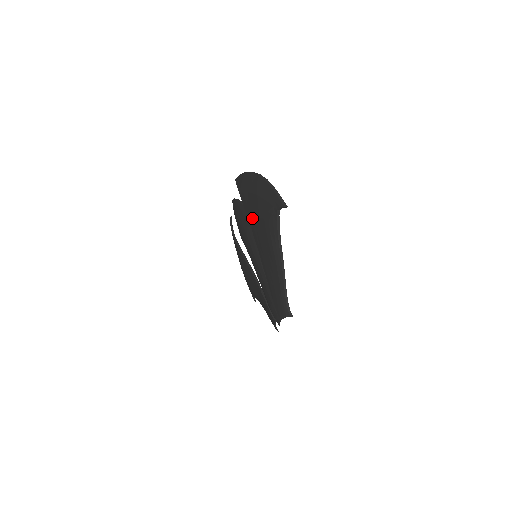
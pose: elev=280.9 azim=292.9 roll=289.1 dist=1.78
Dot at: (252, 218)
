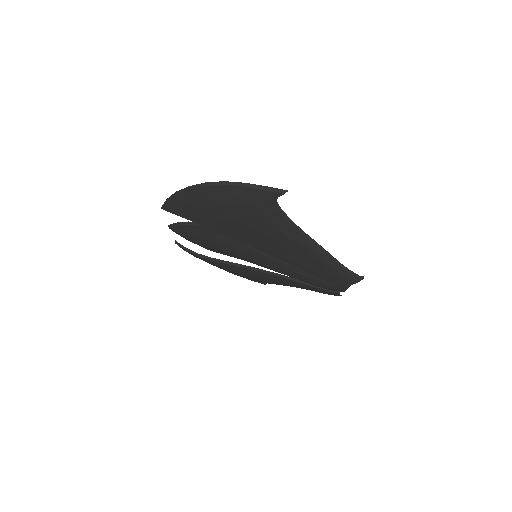
Dot at: (231, 231)
